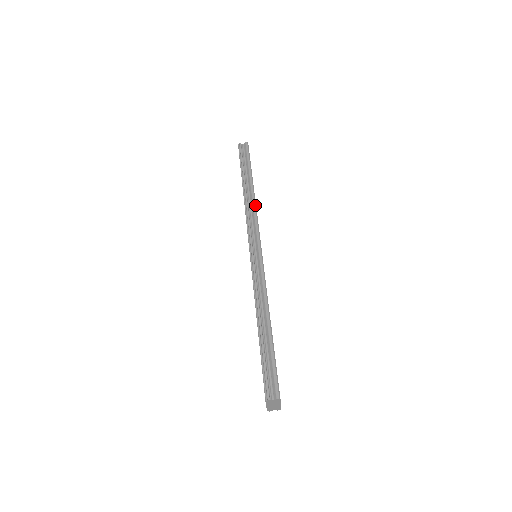
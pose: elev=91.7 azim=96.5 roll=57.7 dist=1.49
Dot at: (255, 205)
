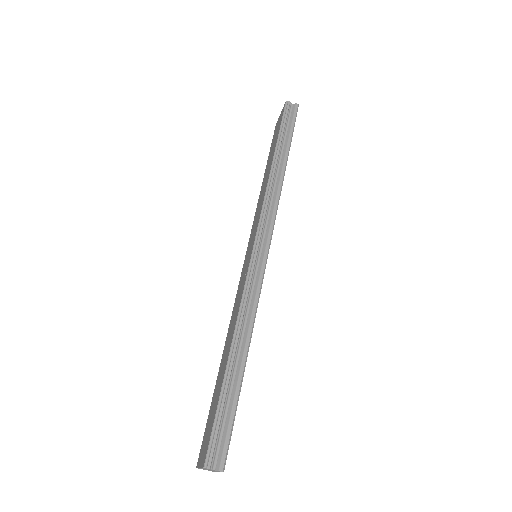
Dot at: (280, 191)
